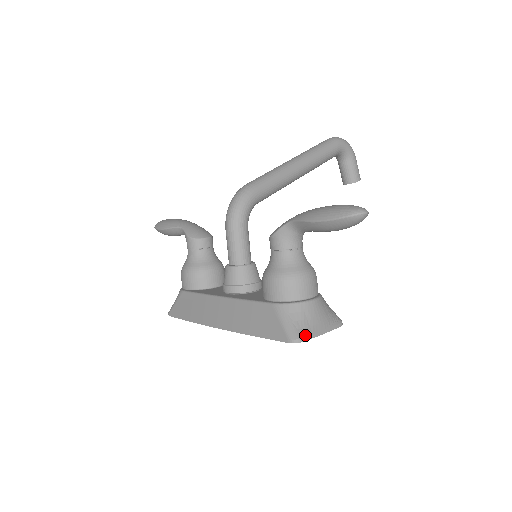
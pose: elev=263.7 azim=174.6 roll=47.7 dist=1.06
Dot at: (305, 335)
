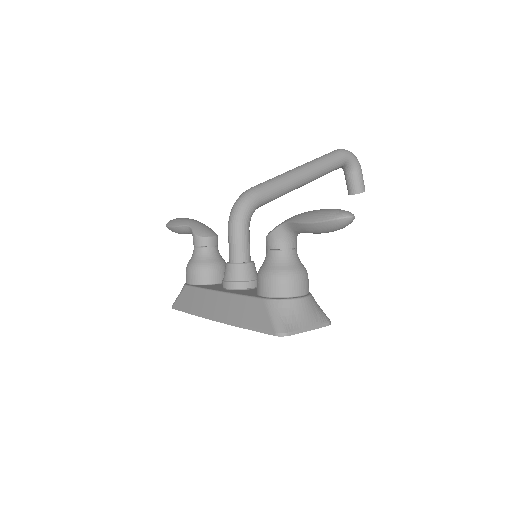
Dot at: (291, 330)
